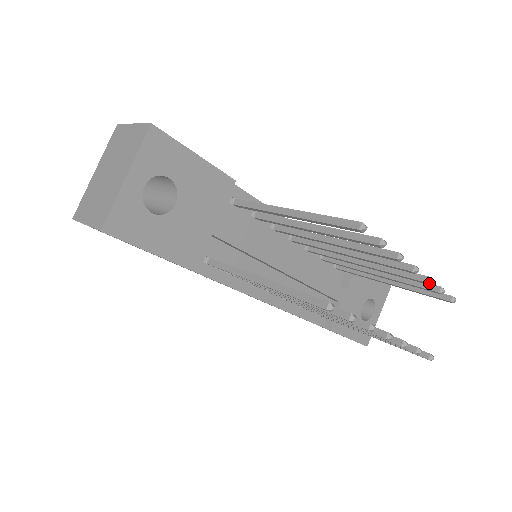
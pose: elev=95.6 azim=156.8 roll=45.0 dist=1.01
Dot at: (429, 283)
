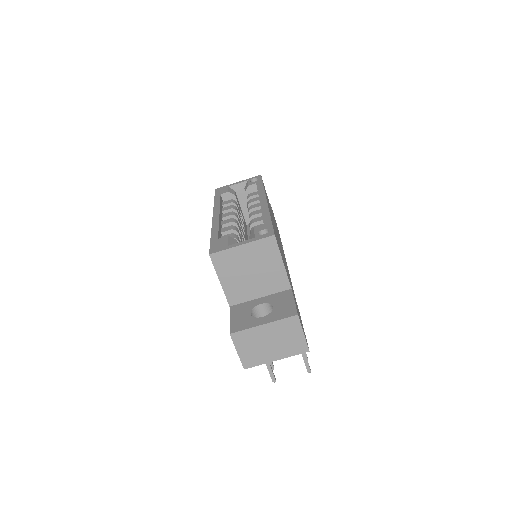
Dot at: occluded
